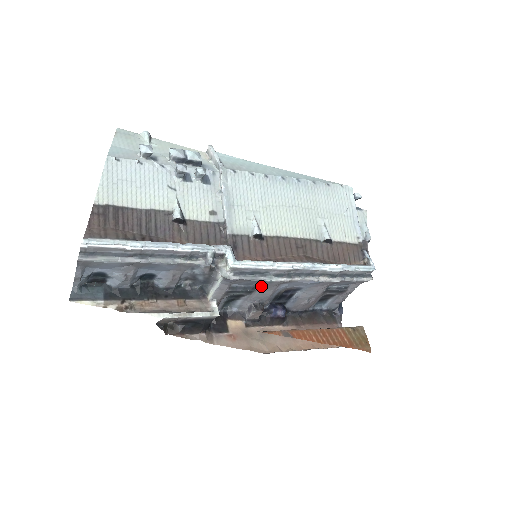
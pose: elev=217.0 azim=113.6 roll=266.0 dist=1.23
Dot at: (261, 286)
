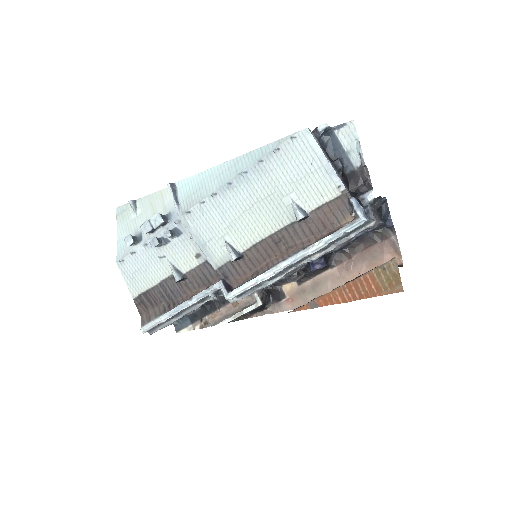
Dot at: occluded
